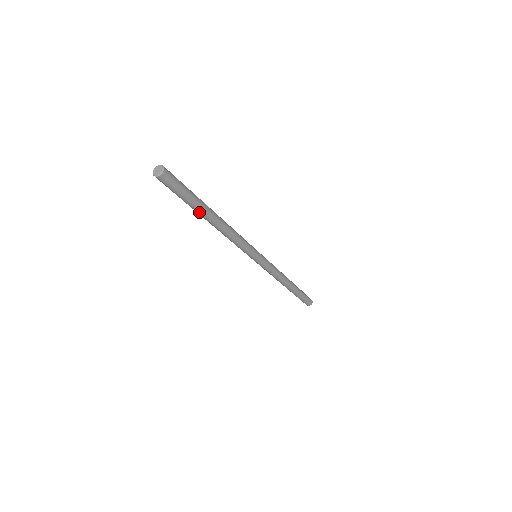
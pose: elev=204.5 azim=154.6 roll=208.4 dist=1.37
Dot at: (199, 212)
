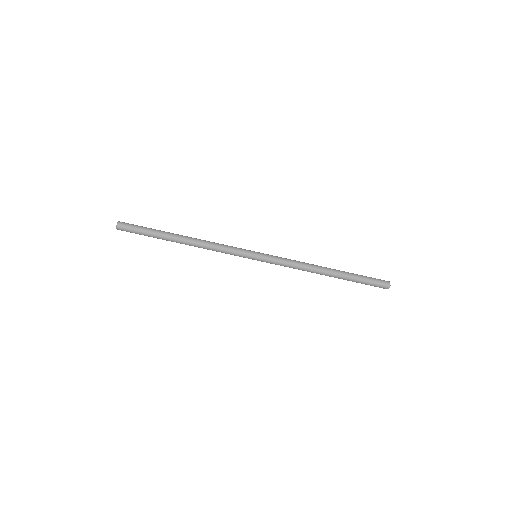
Dot at: (165, 235)
